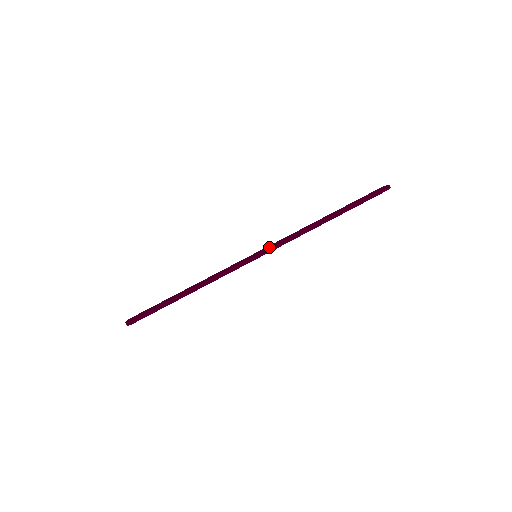
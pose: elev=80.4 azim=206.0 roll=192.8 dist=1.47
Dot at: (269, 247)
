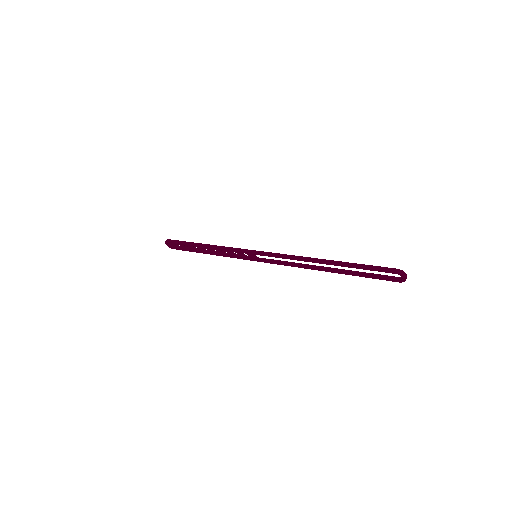
Dot at: (271, 259)
